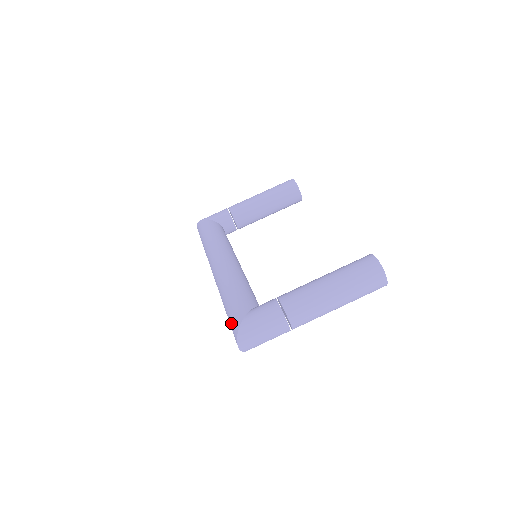
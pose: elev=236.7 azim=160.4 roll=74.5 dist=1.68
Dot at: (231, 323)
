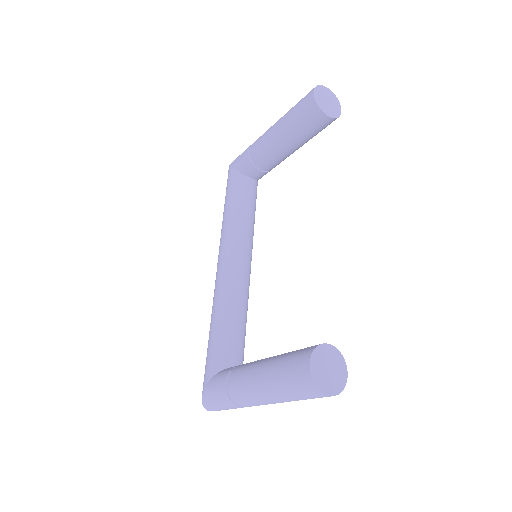
Dot at: occluded
